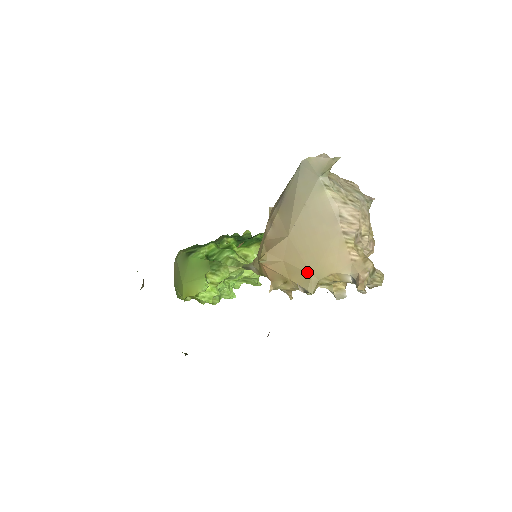
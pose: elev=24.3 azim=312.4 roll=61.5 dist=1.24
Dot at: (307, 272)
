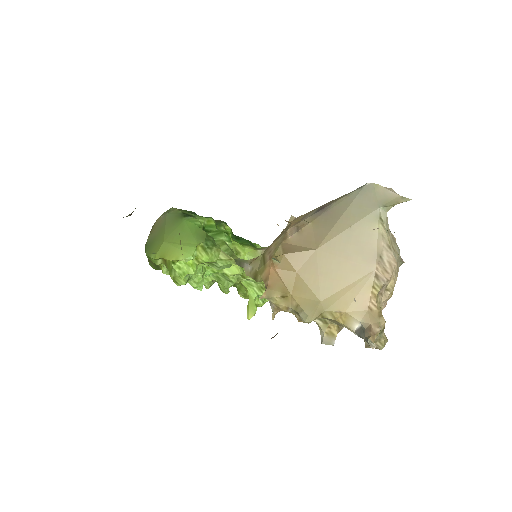
Dot at: (317, 296)
